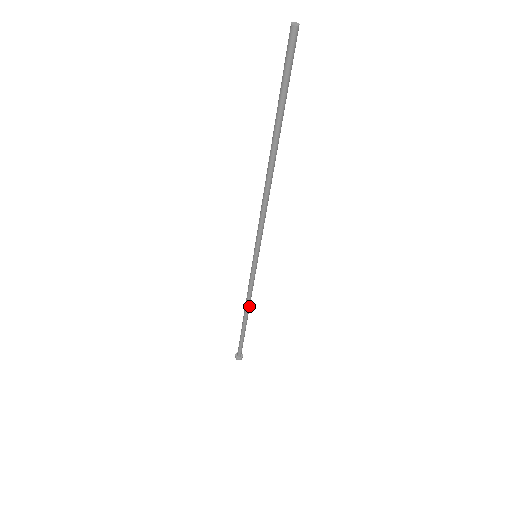
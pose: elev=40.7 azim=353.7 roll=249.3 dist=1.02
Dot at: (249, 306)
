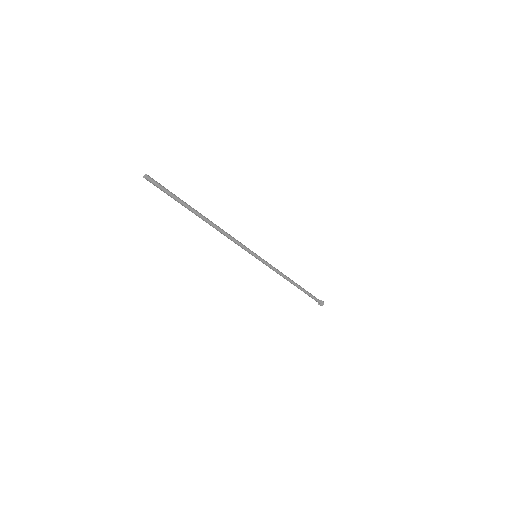
Dot at: (287, 277)
